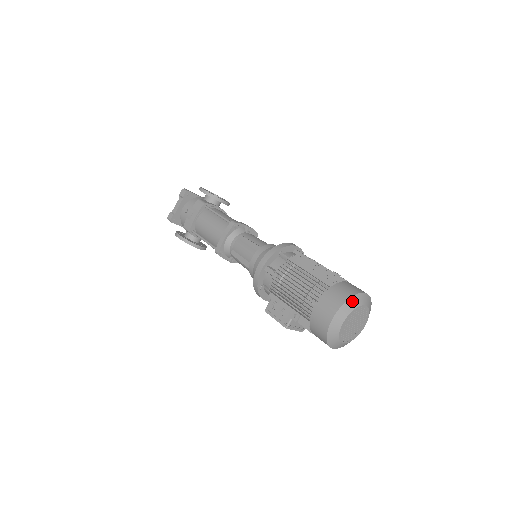
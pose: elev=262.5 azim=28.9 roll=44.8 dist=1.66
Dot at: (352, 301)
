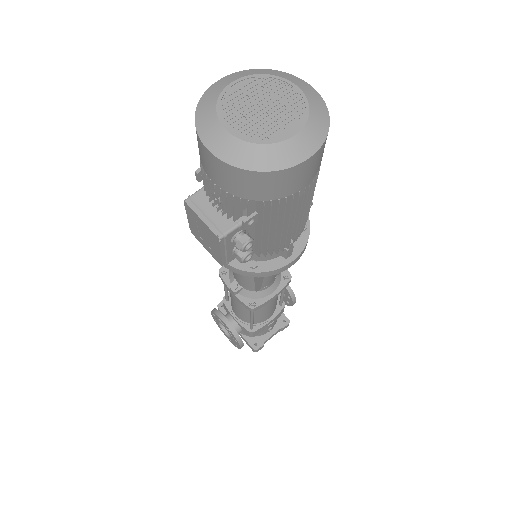
Dot at: (266, 71)
